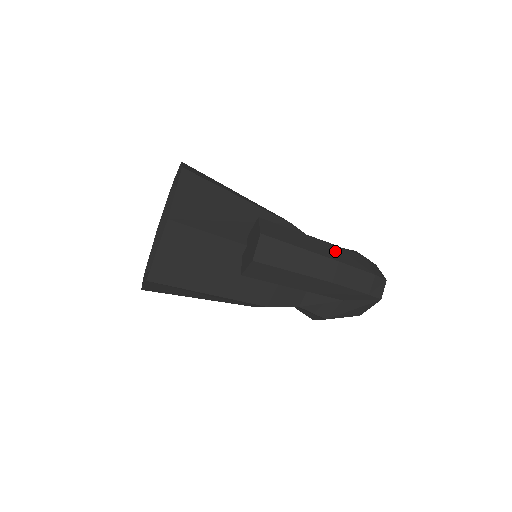
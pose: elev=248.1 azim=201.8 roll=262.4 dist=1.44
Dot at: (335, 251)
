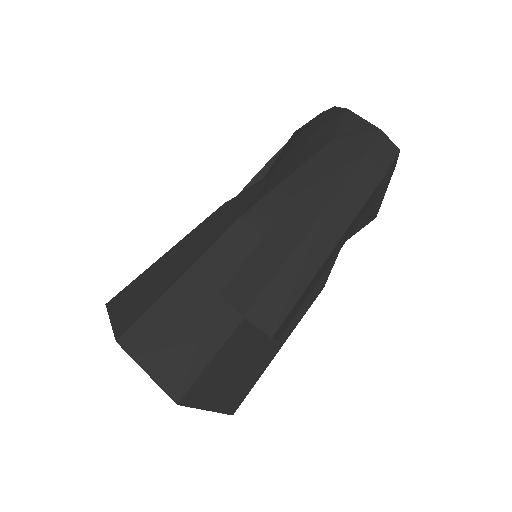
Dot at: (308, 201)
